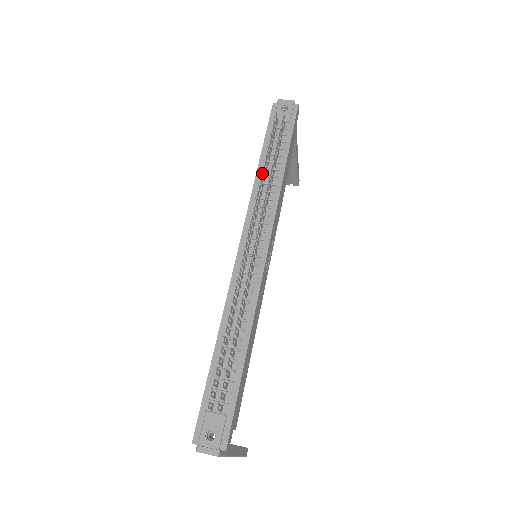
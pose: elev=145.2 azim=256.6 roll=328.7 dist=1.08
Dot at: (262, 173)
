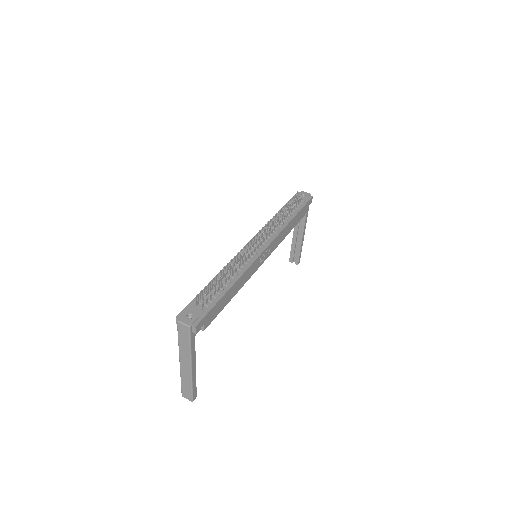
Dot at: (278, 213)
